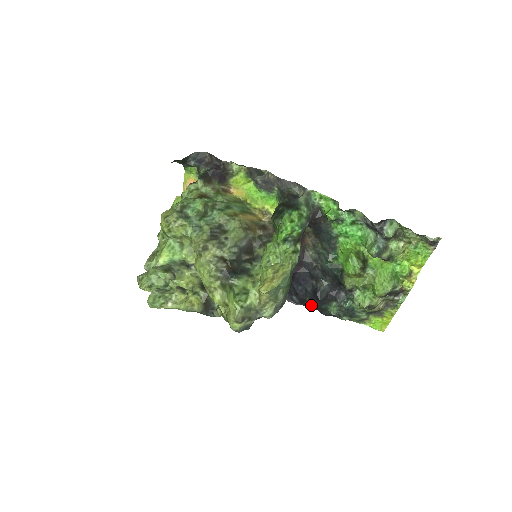
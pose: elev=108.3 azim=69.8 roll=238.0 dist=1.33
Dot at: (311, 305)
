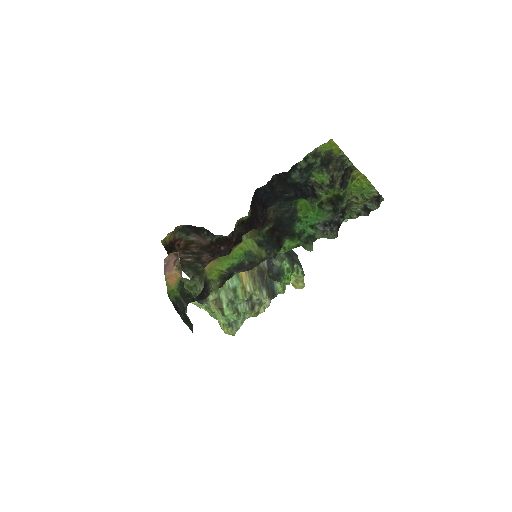
Dot at: (279, 184)
